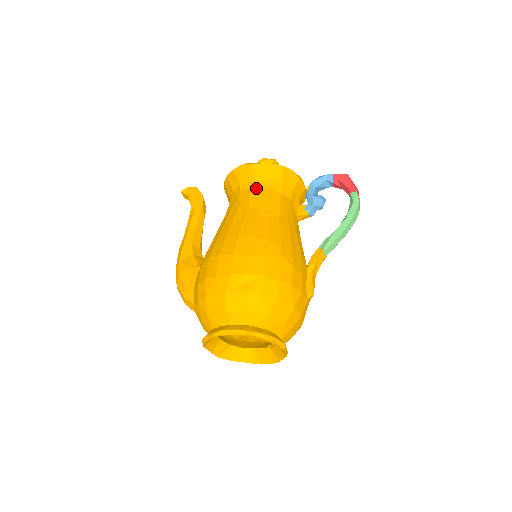
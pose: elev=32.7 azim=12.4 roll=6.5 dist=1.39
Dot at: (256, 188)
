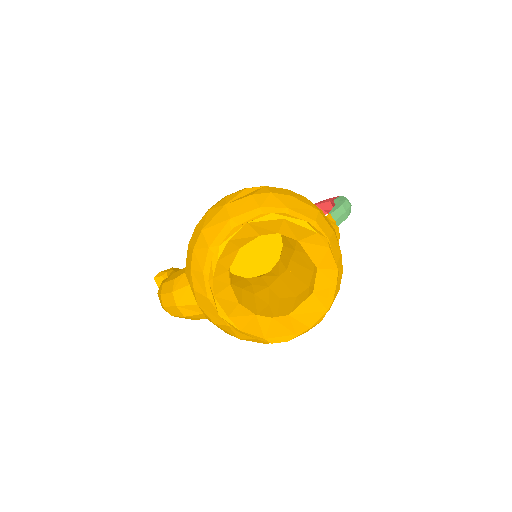
Dot at: occluded
